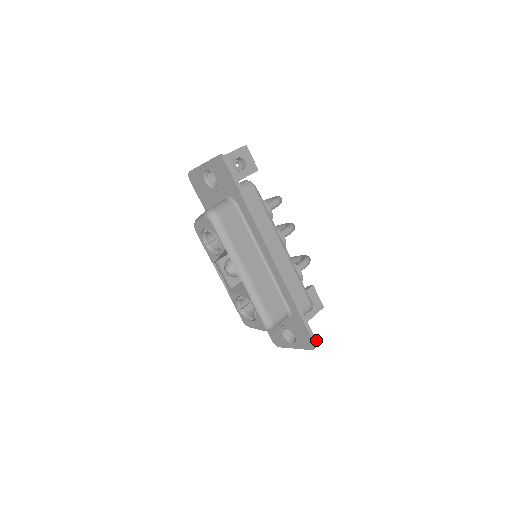
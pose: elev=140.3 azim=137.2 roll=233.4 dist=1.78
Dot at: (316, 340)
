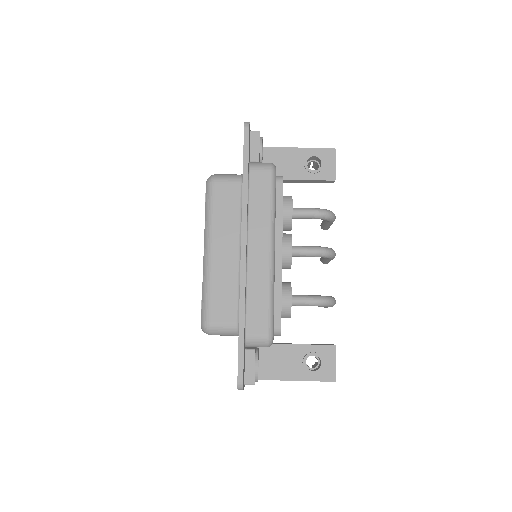
Dot at: (243, 378)
